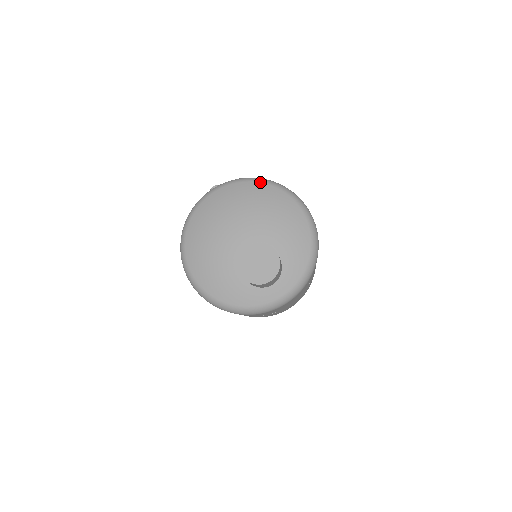
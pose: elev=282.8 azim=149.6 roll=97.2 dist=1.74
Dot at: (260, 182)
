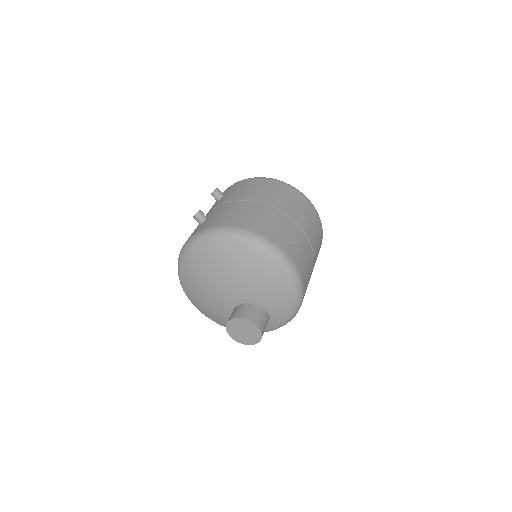
Dot at: (233, 240)
